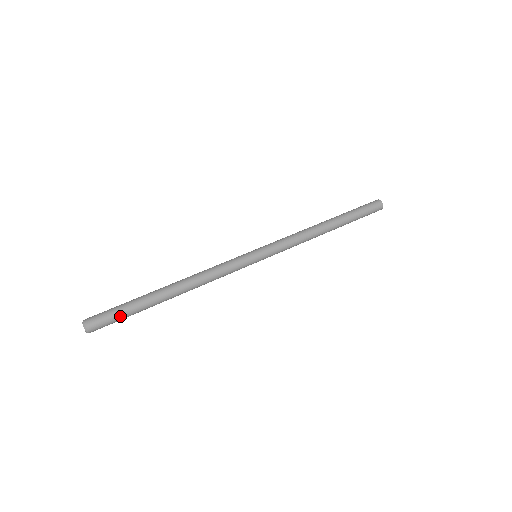
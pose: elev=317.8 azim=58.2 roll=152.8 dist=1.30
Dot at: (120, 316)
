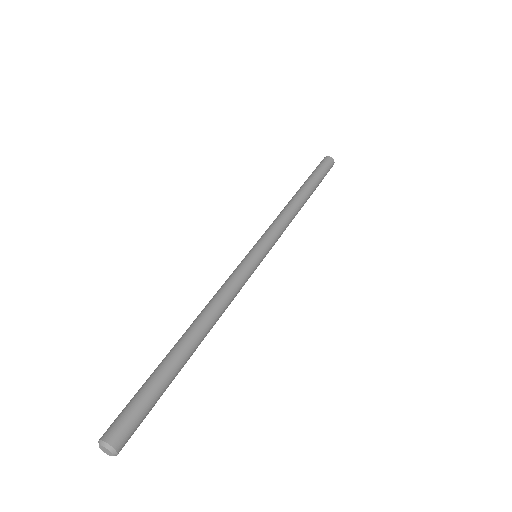
Dot at: (151, 409)
